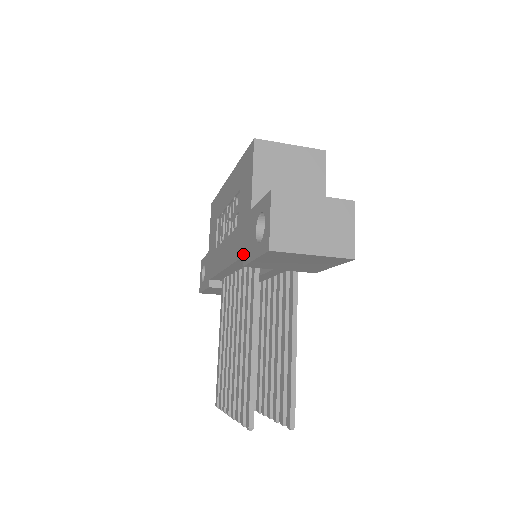
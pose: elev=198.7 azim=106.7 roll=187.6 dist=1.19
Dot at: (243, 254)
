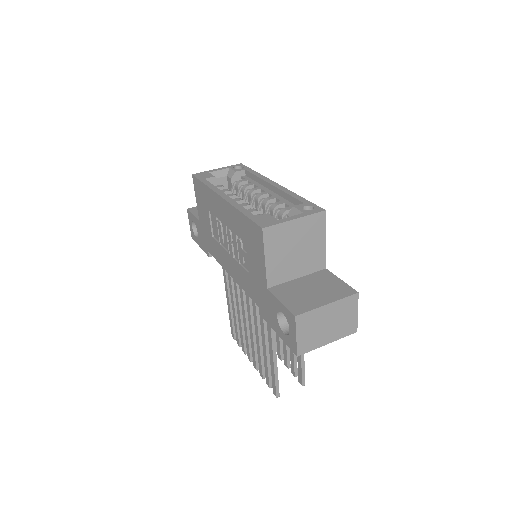
Dot at: (261, 309)
